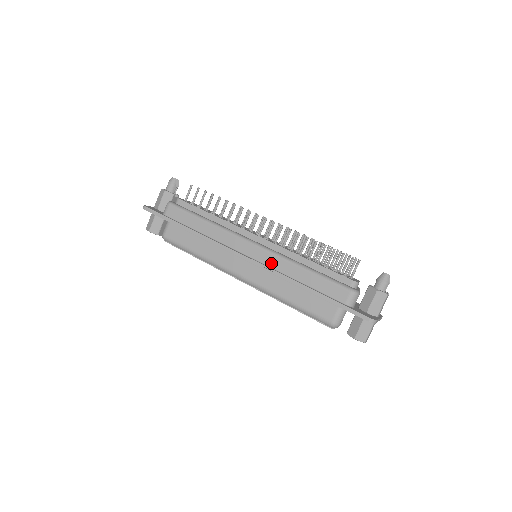
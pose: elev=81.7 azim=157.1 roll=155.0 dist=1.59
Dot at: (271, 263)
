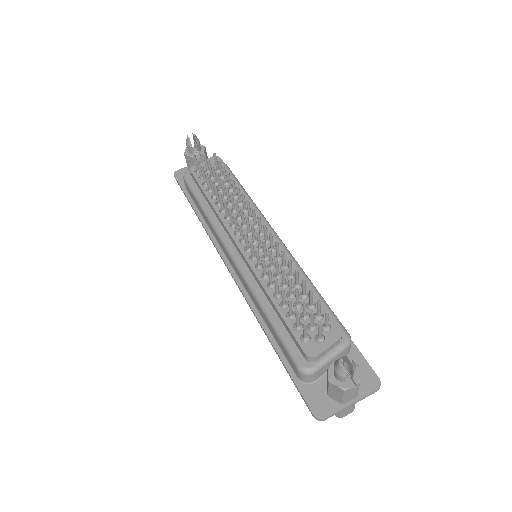
Dot at: (245, 287)
